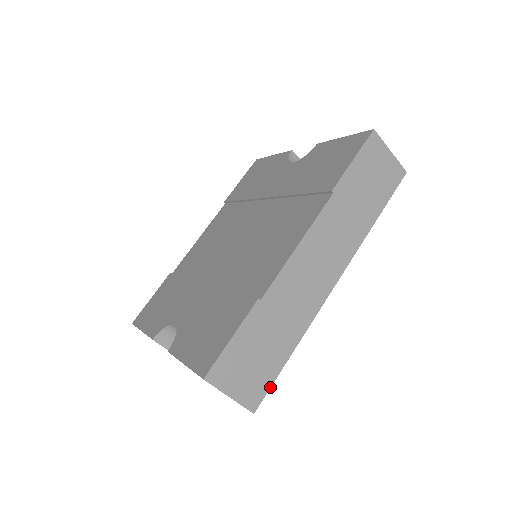
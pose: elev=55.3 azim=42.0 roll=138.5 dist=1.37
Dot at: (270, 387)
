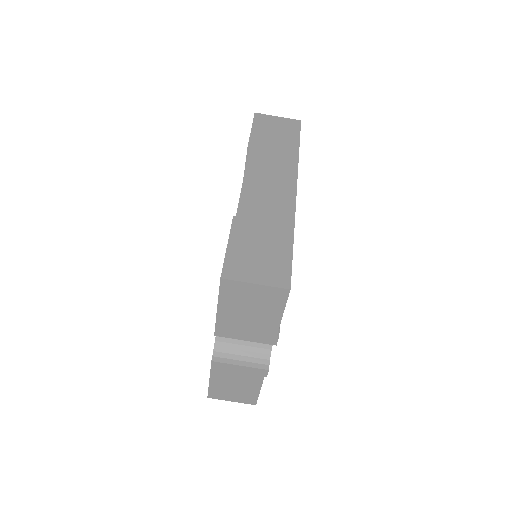
Dot at: (291, 267)
